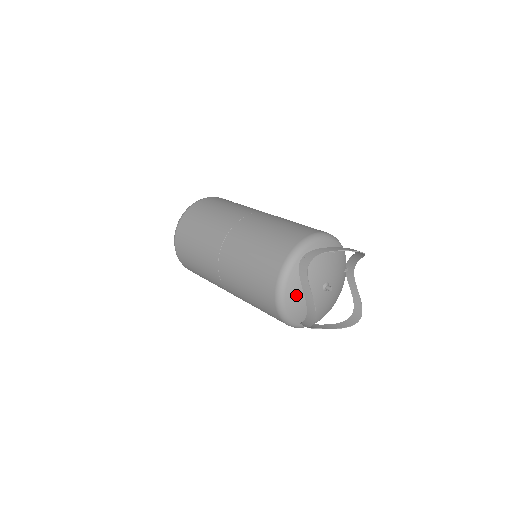
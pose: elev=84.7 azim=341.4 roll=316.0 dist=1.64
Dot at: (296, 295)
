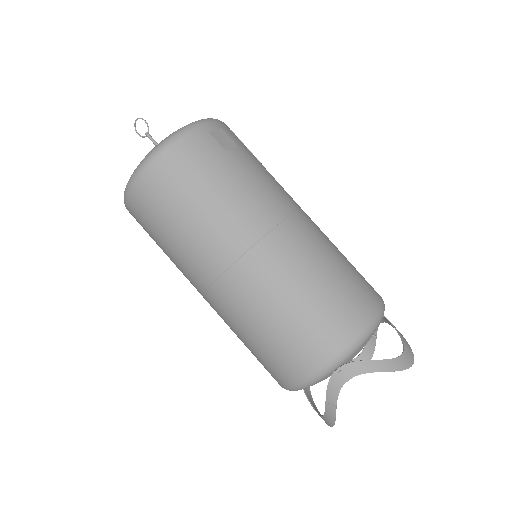
Dot at: occluded
